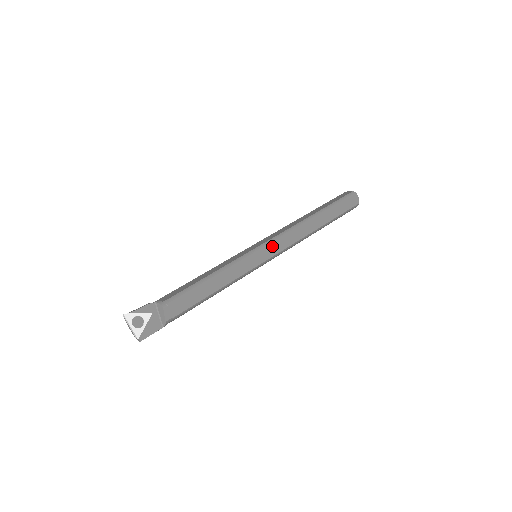
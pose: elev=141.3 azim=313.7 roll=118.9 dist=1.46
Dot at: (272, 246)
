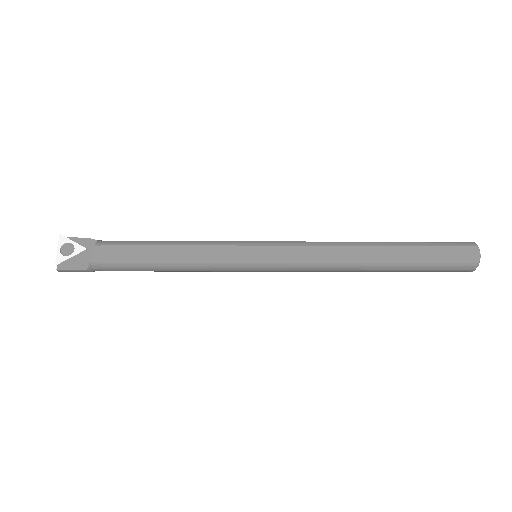
Dot at: (278, 249)
